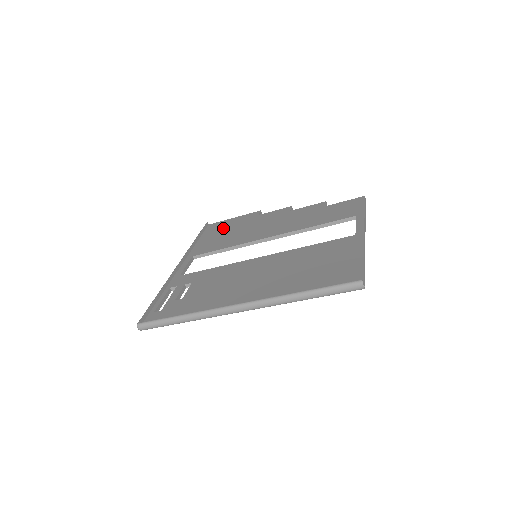
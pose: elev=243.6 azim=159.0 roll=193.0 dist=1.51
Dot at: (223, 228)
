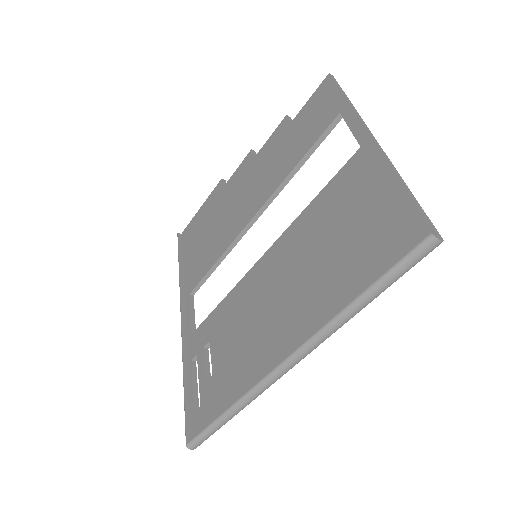
Dot at: (198, 231)
